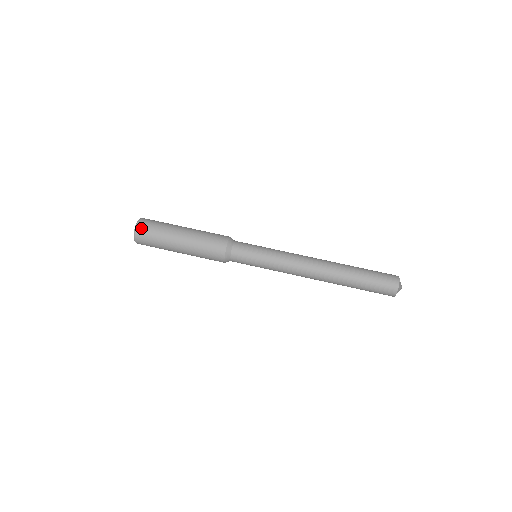
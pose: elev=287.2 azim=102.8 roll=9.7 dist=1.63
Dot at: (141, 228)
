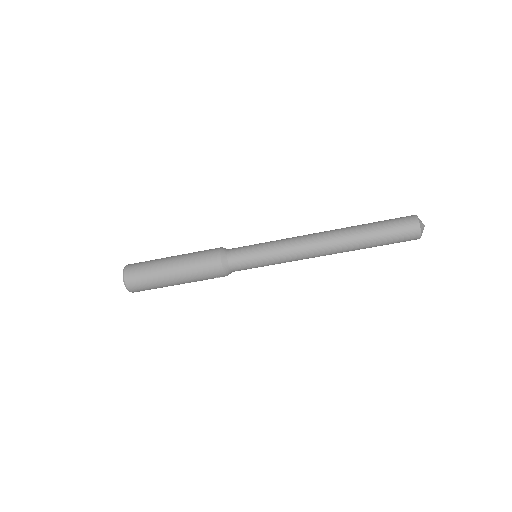
Dot at: occluded
